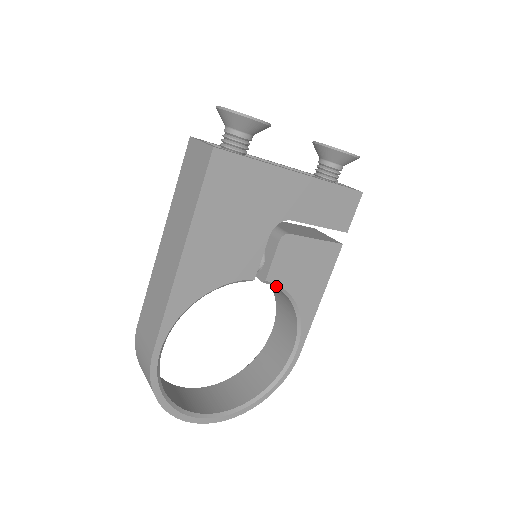
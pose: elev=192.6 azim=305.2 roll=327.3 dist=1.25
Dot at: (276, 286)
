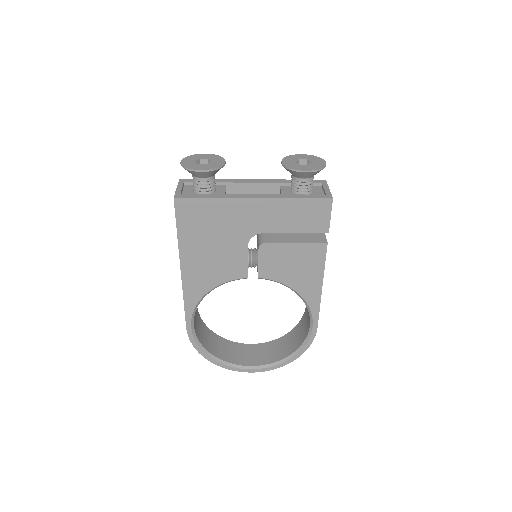
Dot at: (271, 280)
